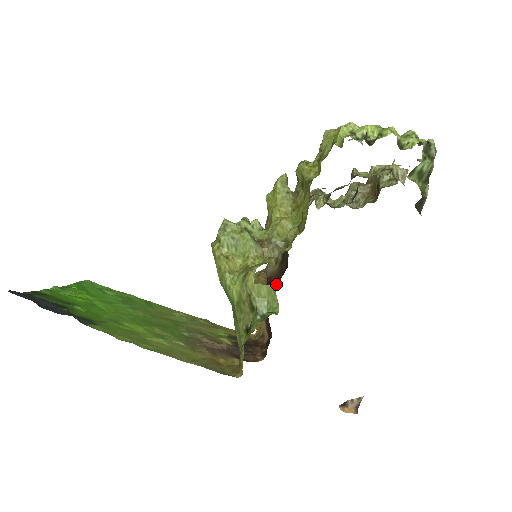
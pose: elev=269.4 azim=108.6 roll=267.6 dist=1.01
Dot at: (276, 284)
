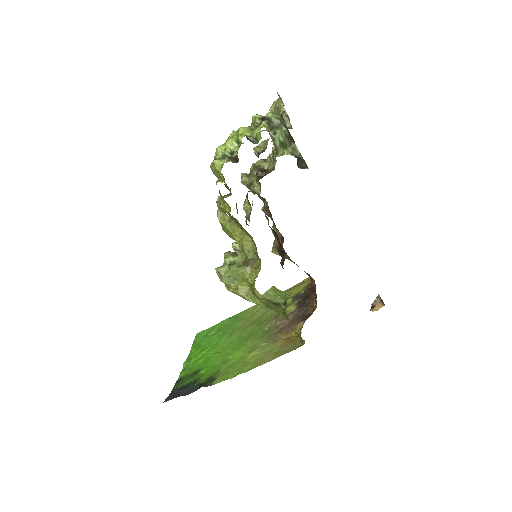
Dot at: (284, 255)
